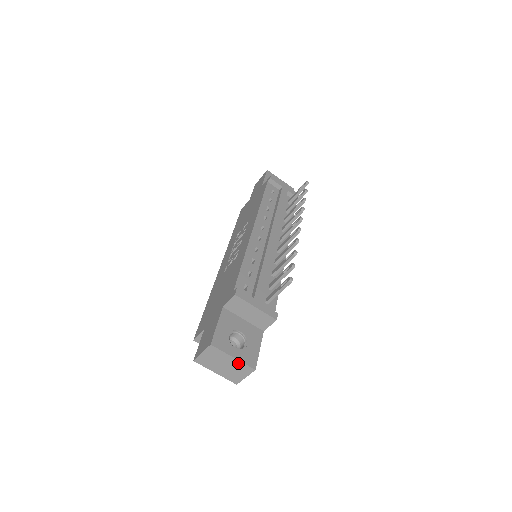
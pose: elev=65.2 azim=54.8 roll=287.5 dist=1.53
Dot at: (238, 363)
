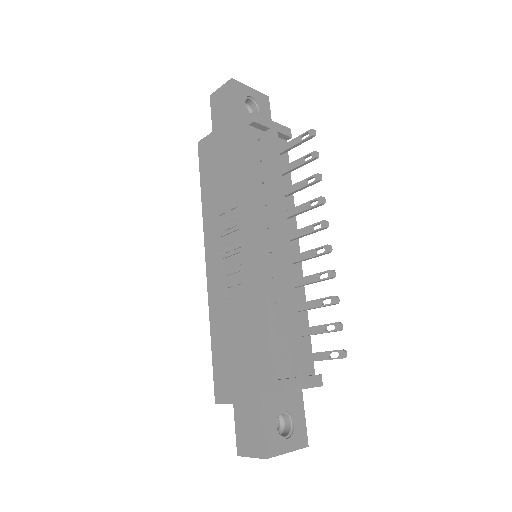
Dot at: (291, 450)
